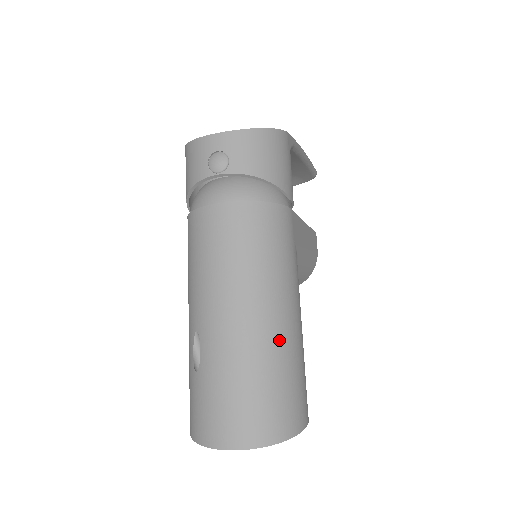
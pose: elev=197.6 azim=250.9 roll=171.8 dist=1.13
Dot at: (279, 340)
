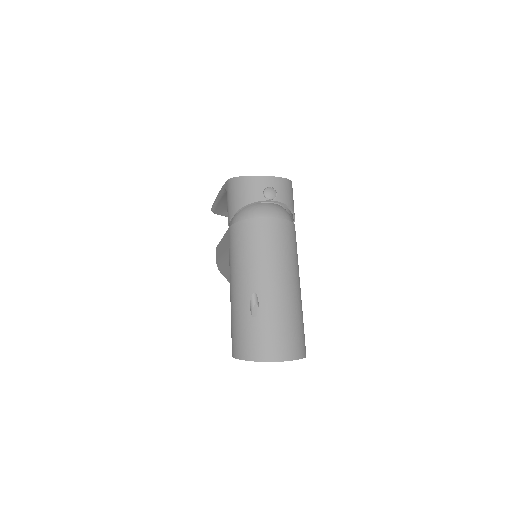
Dot at: (300, 301)
